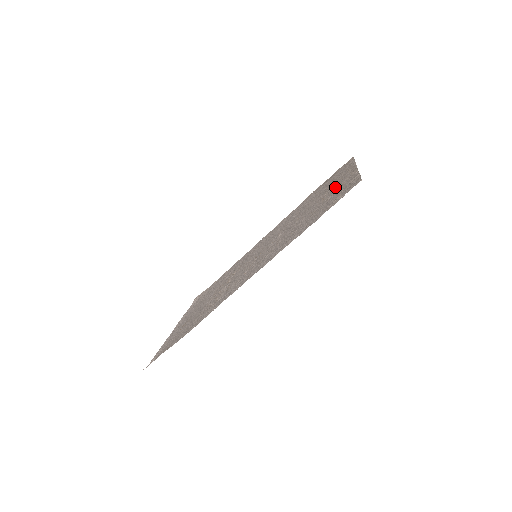
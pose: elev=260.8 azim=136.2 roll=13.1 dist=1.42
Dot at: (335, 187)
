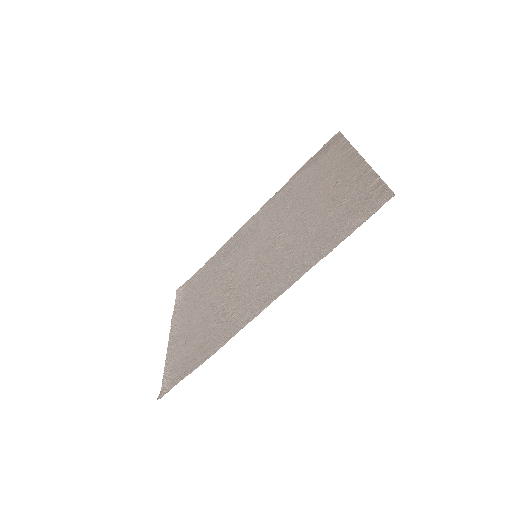
Dot at: (343, 183)
